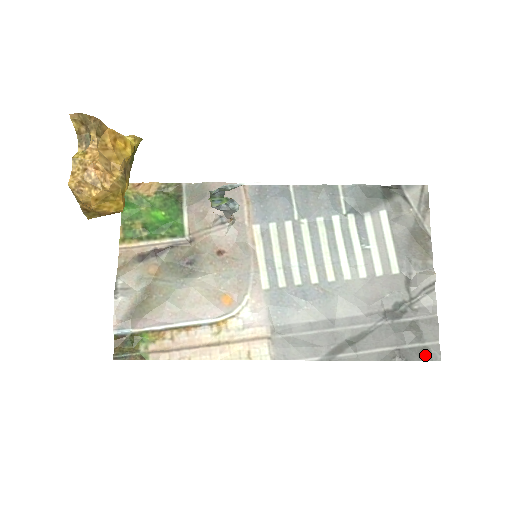
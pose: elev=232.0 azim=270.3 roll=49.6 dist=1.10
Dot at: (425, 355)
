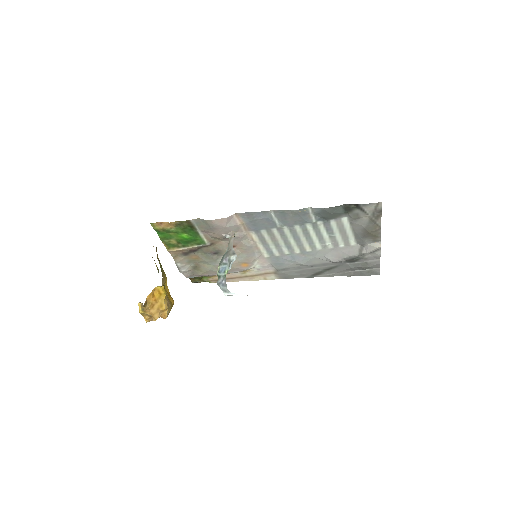
Dot at: (370, 274)
